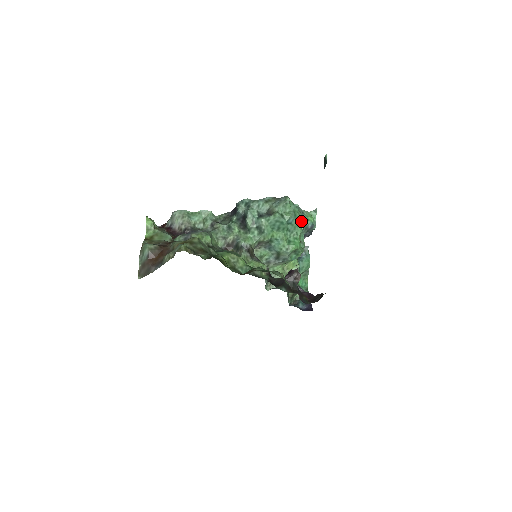
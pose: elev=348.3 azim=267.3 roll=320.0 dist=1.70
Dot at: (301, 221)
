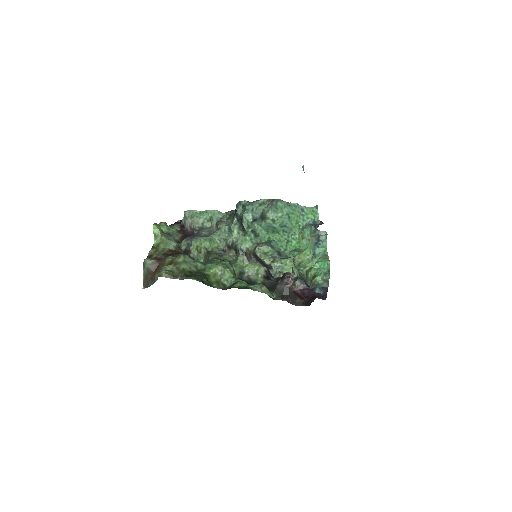
Dot at: (298, 221)
